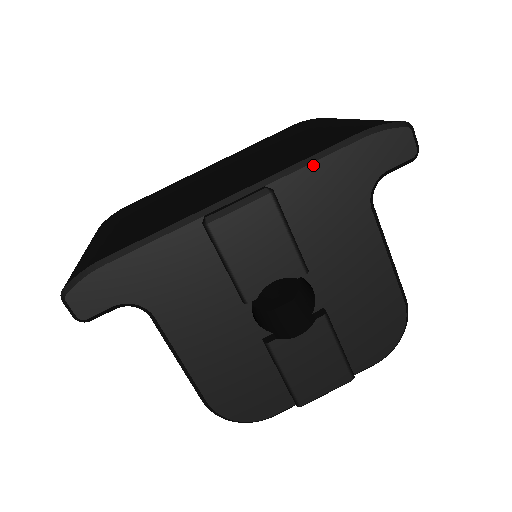
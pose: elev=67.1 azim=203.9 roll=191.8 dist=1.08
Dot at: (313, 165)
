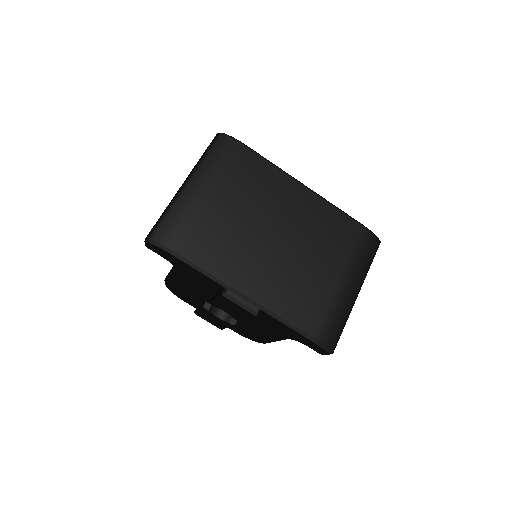
Dot at: (284, 324)
